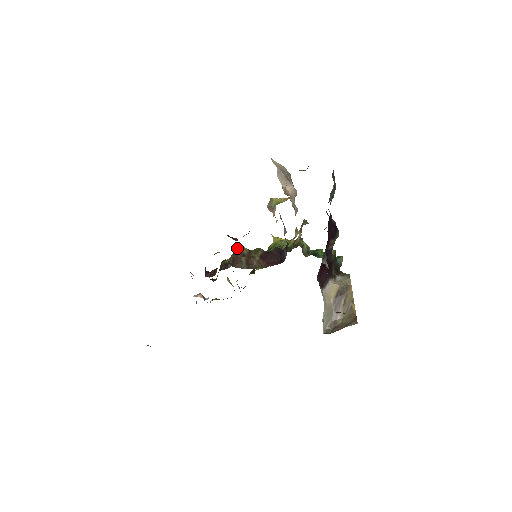
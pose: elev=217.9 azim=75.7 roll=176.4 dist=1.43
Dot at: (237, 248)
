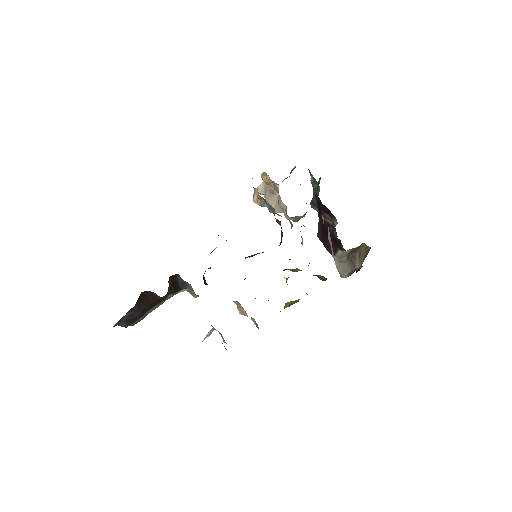
Dot at: occluded
